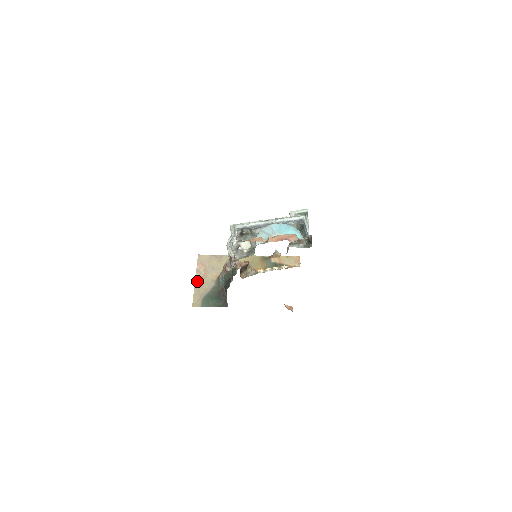
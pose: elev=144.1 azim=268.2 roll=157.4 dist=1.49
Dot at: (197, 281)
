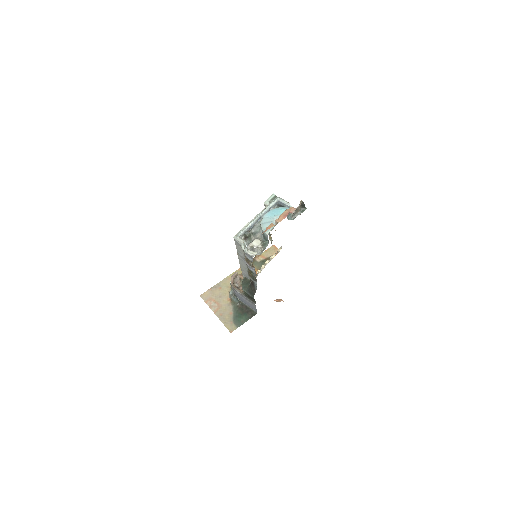
Dot at: (217, 314)
